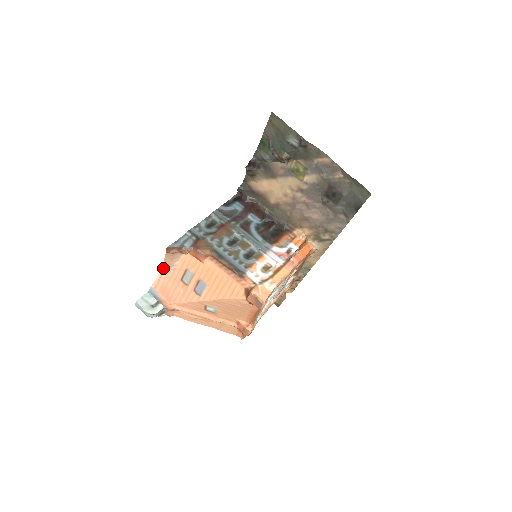
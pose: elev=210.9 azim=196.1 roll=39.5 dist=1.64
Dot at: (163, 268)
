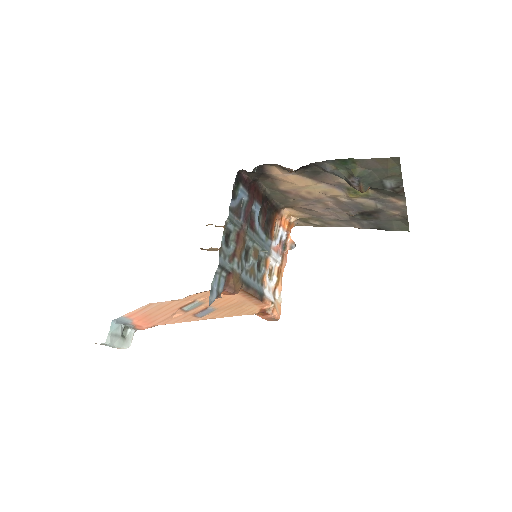
Dot at: (158, 302)
